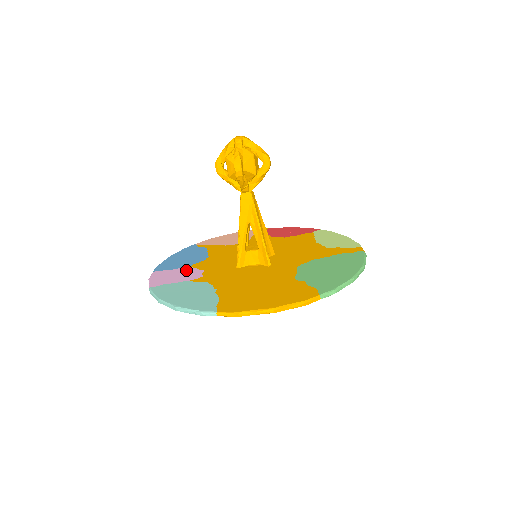
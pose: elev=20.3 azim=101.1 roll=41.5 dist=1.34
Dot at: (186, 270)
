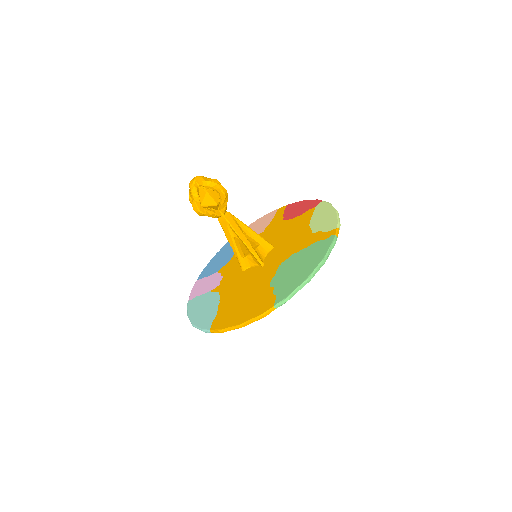
Dot at: (213, 277)
